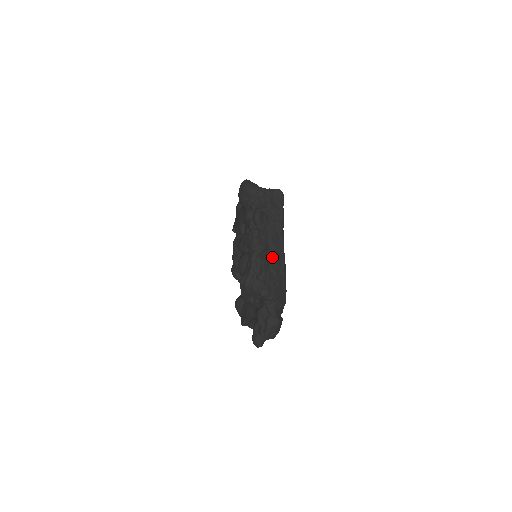
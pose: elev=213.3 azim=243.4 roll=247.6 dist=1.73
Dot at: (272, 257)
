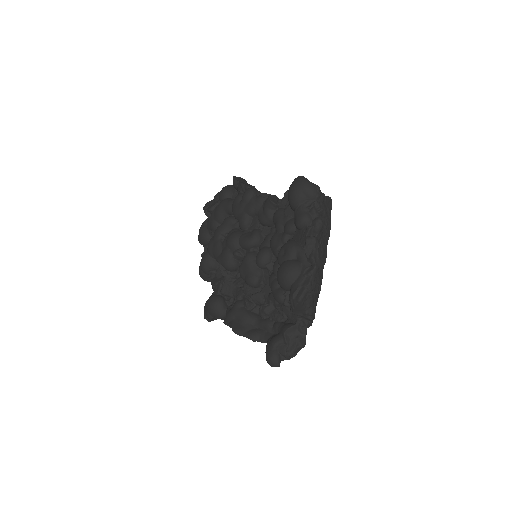
Dot at: occluded
